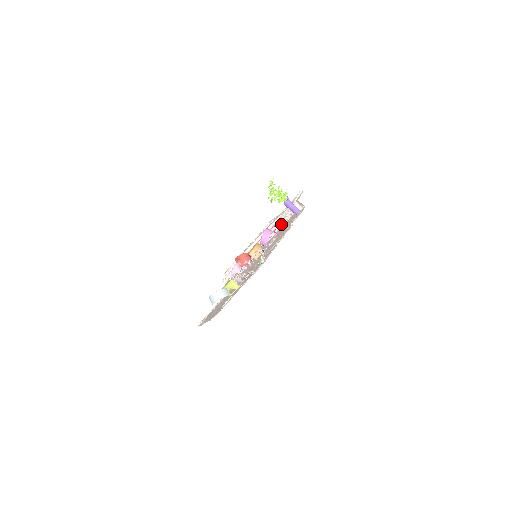
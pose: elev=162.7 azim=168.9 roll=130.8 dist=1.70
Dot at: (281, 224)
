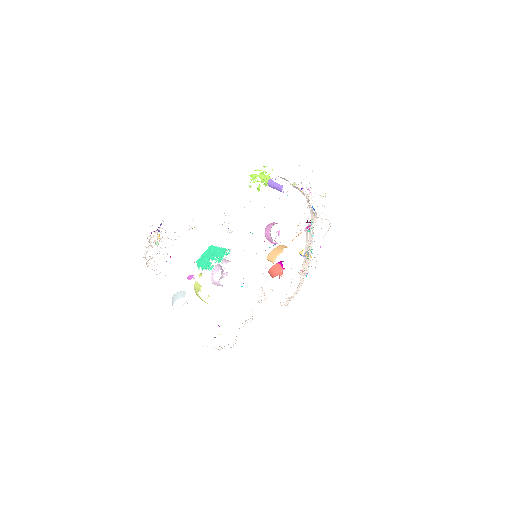
Dot at: (316, 217)
